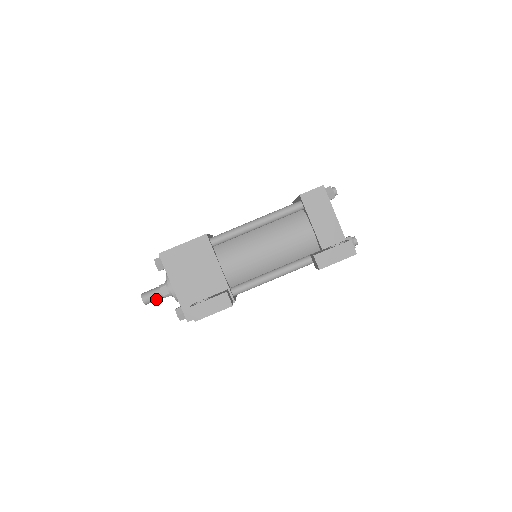
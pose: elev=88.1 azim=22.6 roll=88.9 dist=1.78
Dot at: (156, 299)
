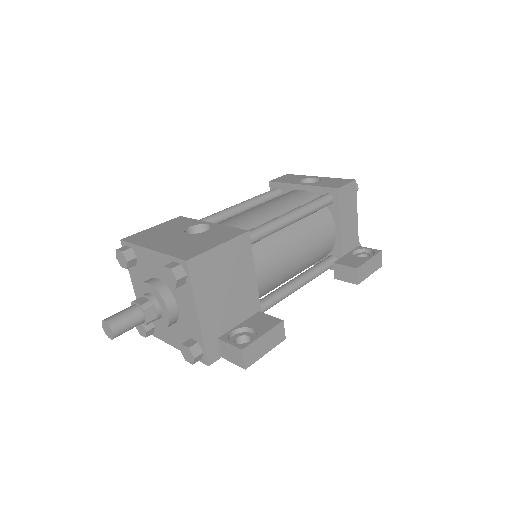
Dot at: (131, 328)
